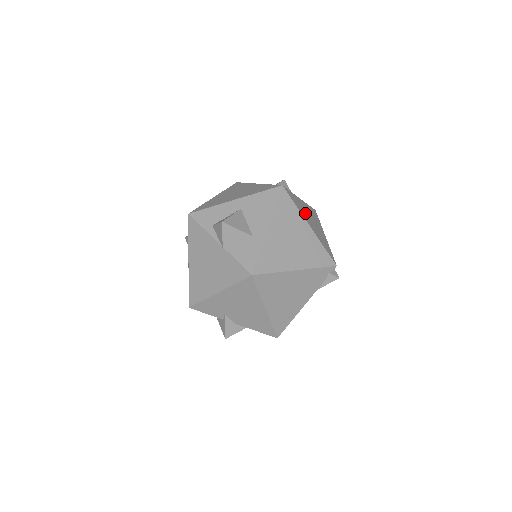
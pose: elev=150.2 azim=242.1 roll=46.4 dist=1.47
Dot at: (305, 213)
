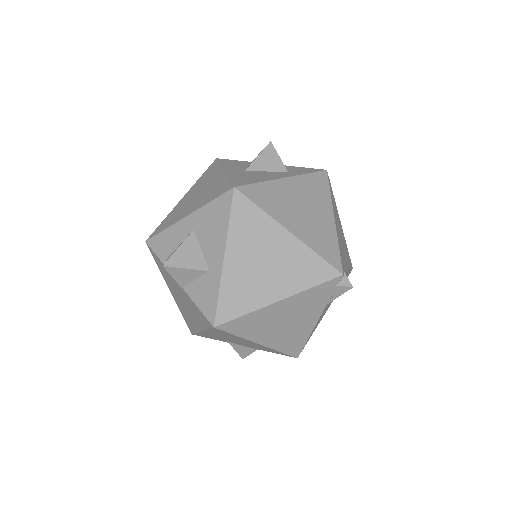
Dot at: (286, 206)
